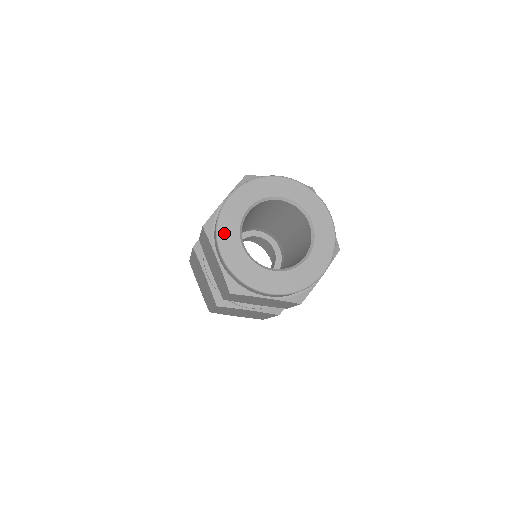
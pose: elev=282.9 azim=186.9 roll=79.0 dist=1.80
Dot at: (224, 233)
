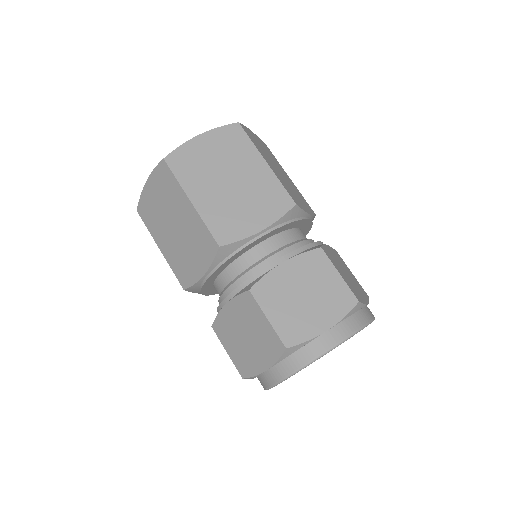
Dot at: occluded
